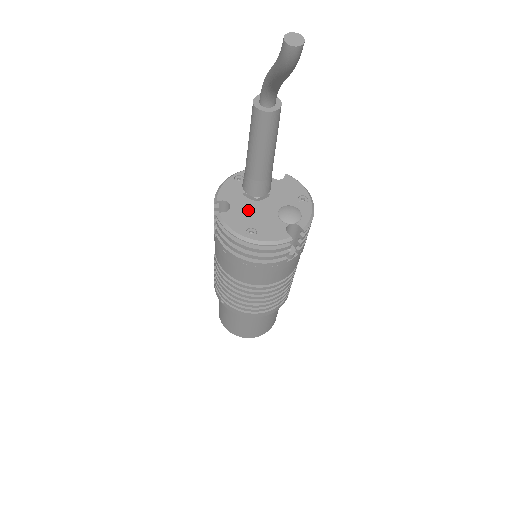
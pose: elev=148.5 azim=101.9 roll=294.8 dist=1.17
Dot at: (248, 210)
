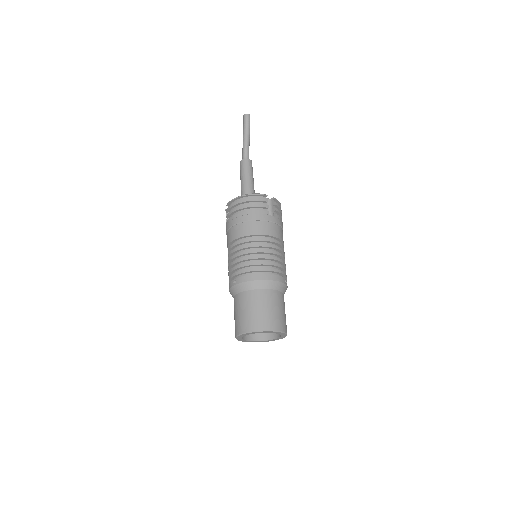
Dot at: occluded
